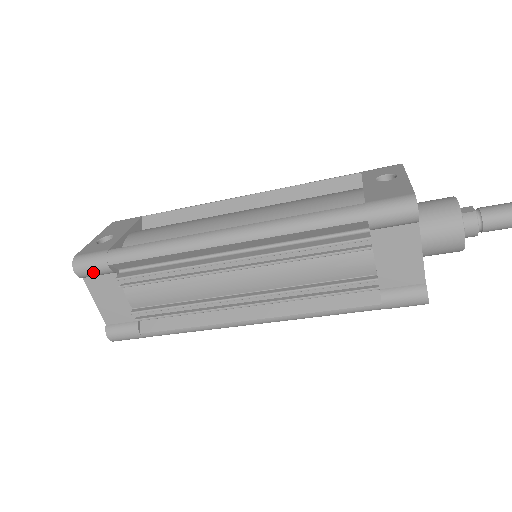
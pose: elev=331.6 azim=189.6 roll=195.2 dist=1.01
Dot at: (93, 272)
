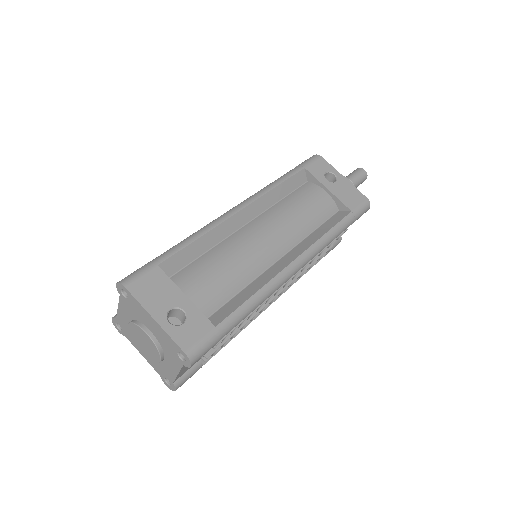
Dot at: (204, 354)
